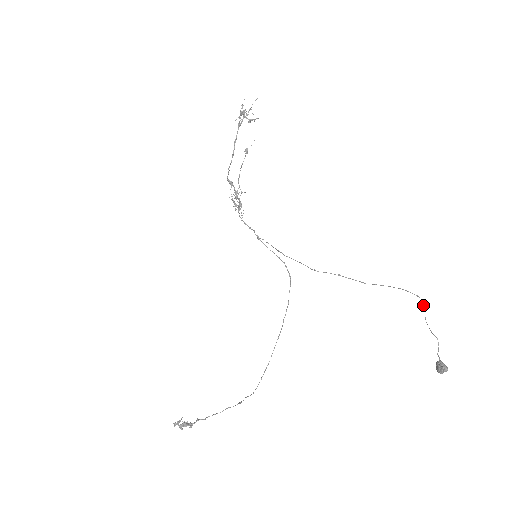
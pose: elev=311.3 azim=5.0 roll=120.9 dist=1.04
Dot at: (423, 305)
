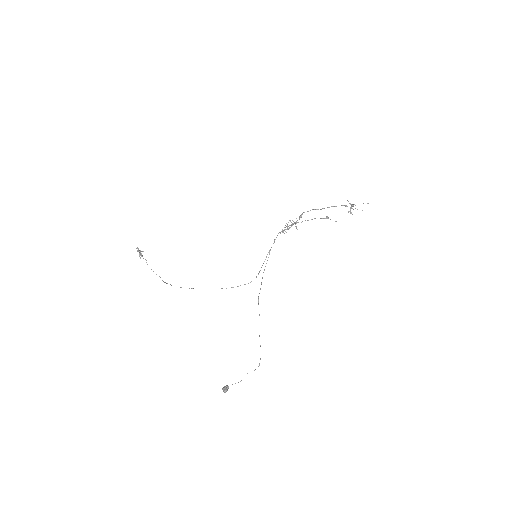
Dot at: occluded
